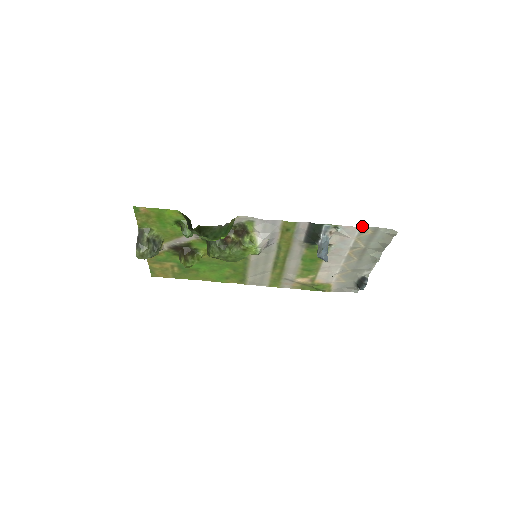
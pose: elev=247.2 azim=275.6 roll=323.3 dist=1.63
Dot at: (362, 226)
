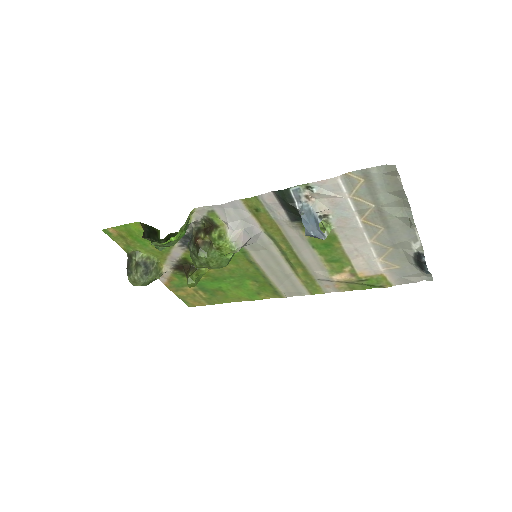
Dot at: (342, 174)
